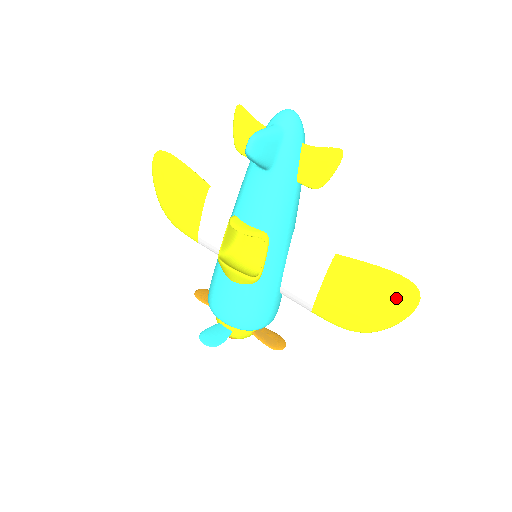
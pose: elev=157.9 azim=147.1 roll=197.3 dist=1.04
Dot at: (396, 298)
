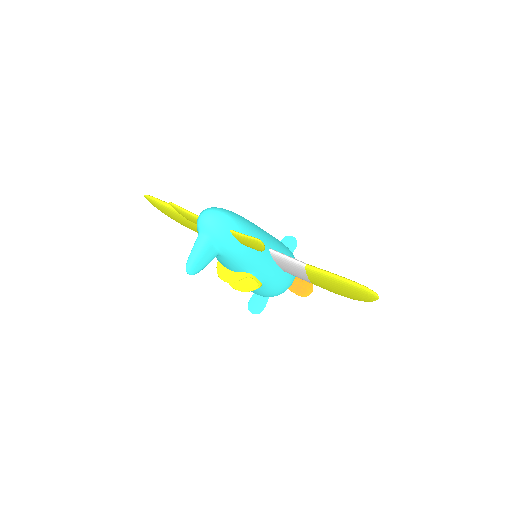
Dot at: (361, 294)
